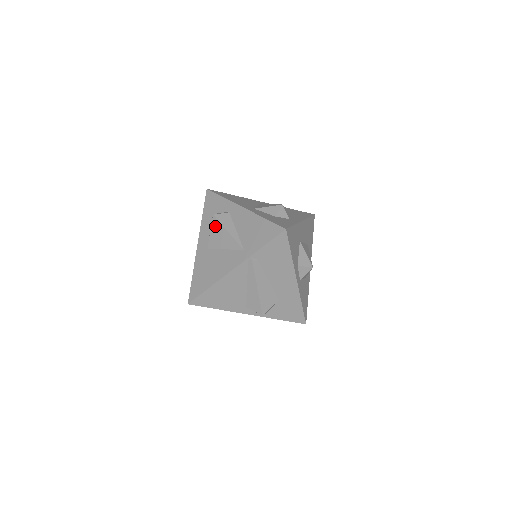
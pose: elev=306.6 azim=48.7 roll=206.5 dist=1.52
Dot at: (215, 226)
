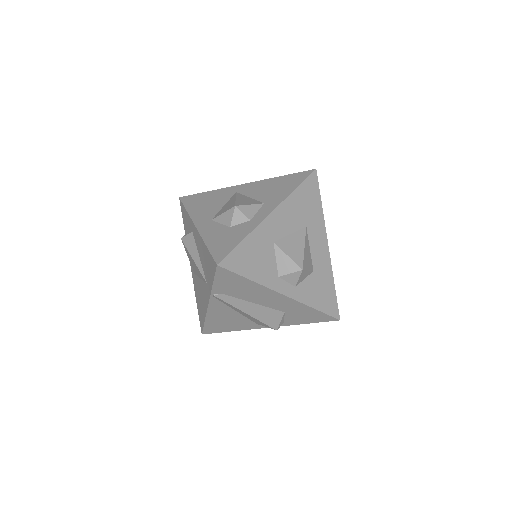
Dot at: (186, 251)
